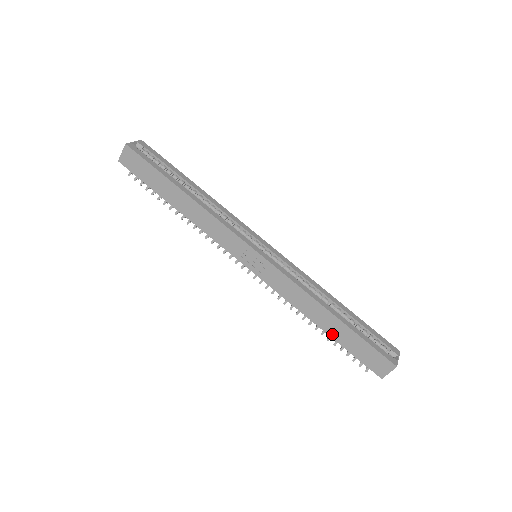
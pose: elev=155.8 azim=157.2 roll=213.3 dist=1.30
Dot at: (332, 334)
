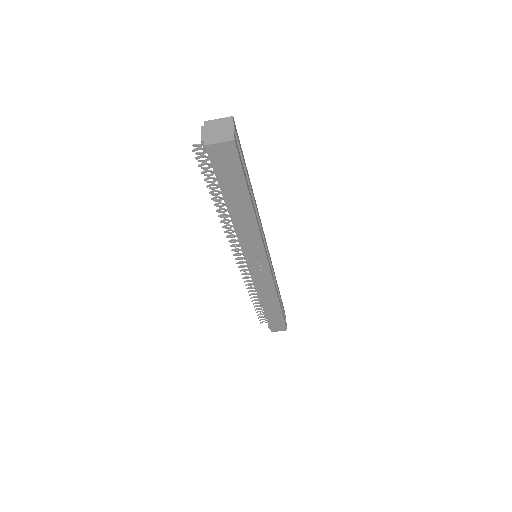
Dot at: (267, 312)
